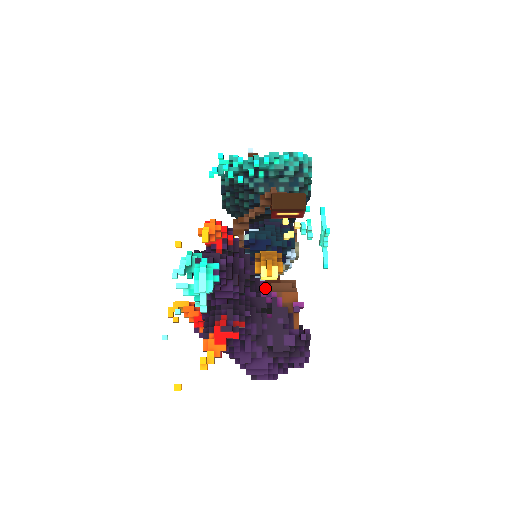
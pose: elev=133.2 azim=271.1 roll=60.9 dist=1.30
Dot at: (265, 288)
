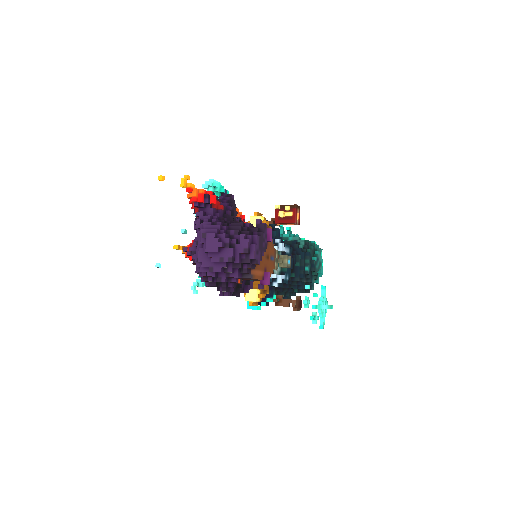
Dot at: occluded
